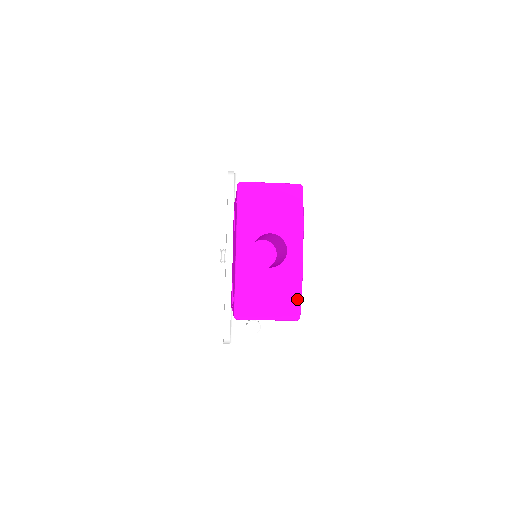
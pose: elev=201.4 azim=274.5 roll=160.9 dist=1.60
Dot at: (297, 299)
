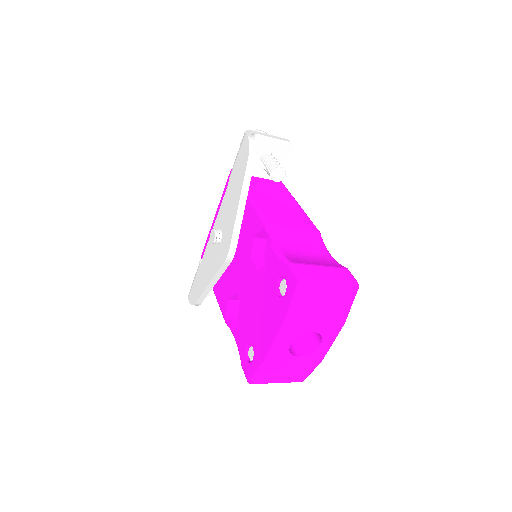
Dot at: (309, 373)
